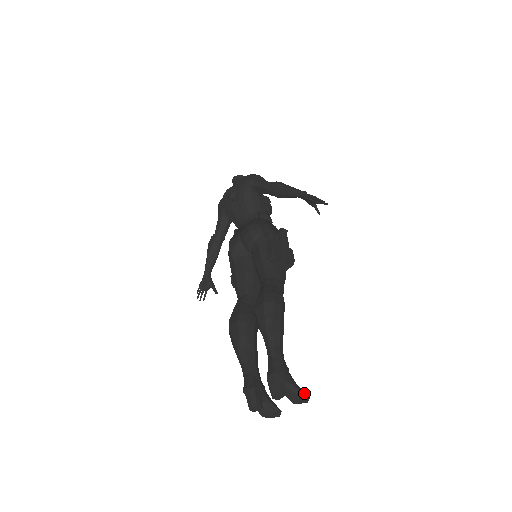
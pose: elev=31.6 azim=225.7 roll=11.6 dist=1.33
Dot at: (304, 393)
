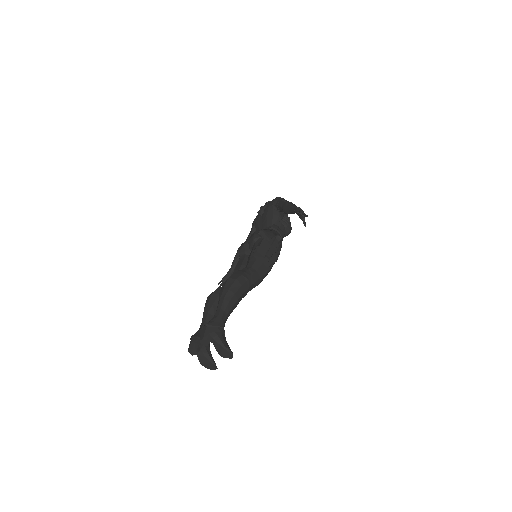
Dot at: (227, 347)
